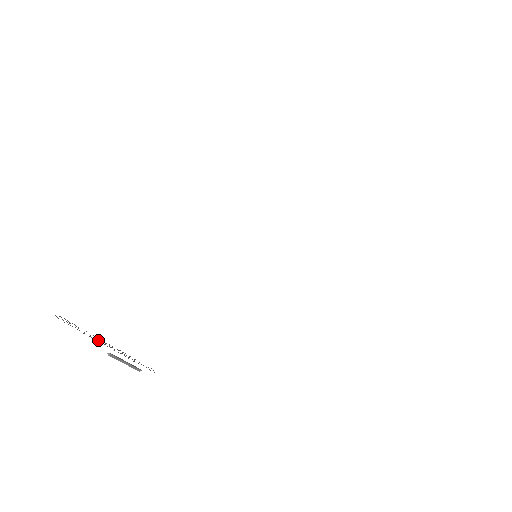
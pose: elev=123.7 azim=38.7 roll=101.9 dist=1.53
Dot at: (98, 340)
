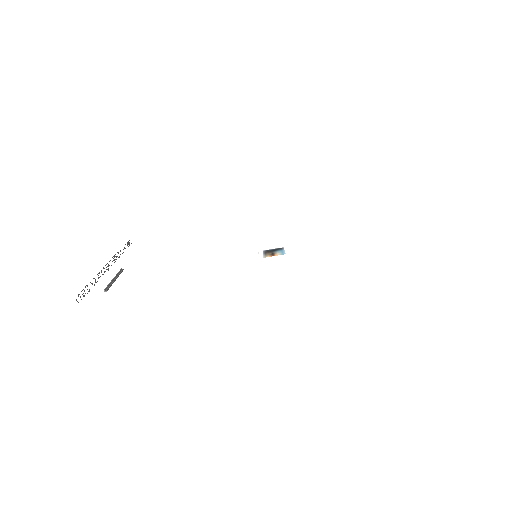
Dot at: (100, 276)
